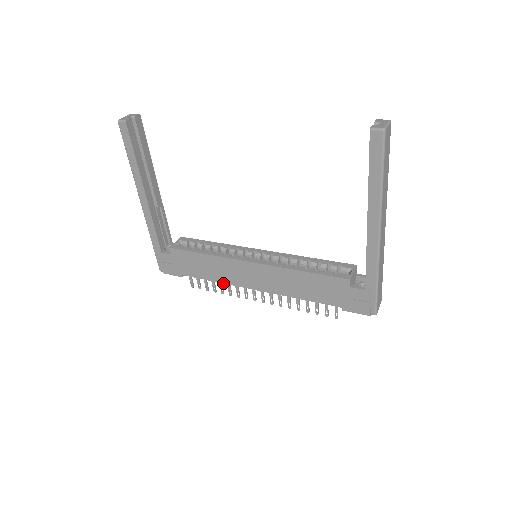
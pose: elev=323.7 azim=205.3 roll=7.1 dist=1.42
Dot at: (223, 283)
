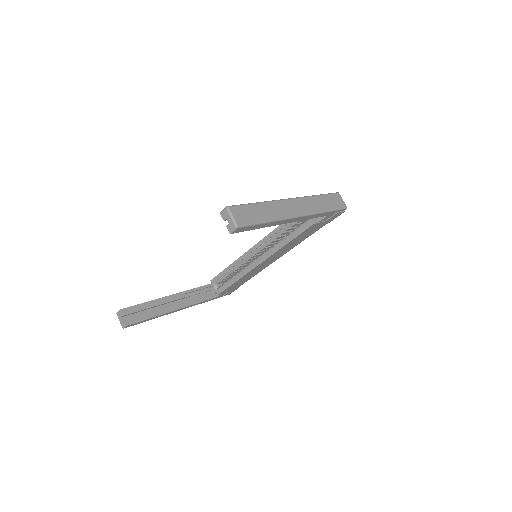
Dot at: occluded
